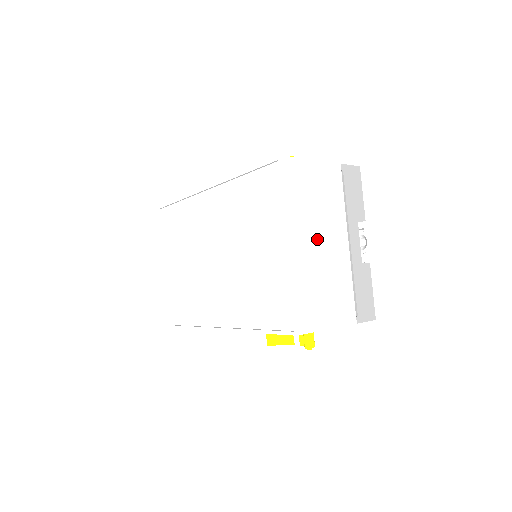
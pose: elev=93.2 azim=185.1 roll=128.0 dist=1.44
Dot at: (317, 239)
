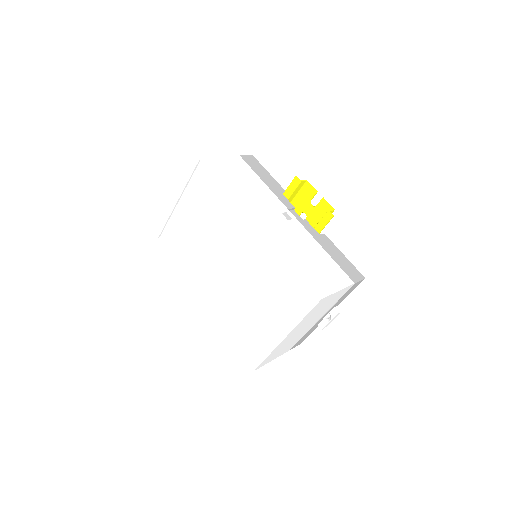
Dot at: (303, 327)
